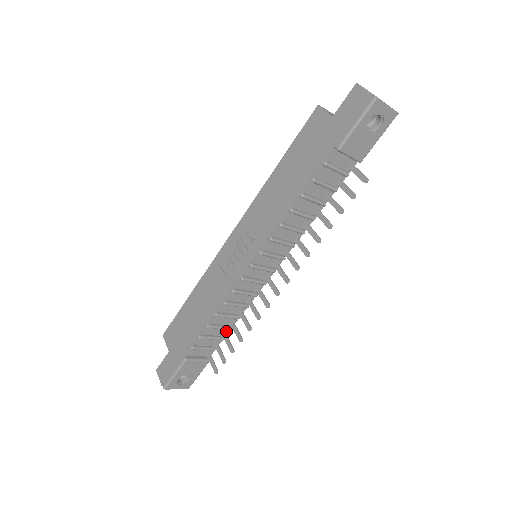
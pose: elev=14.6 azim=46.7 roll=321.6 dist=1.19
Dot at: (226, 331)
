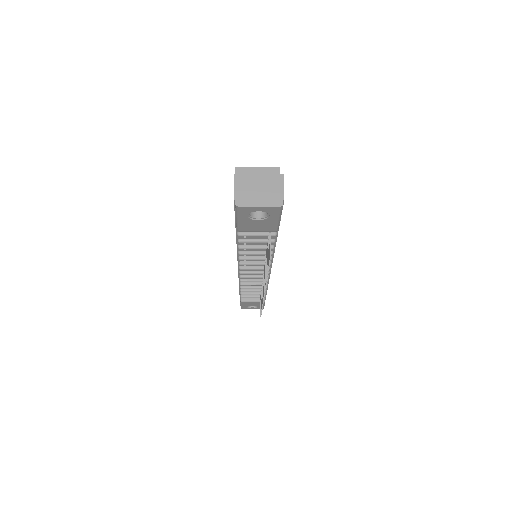
Dot at: occluded
